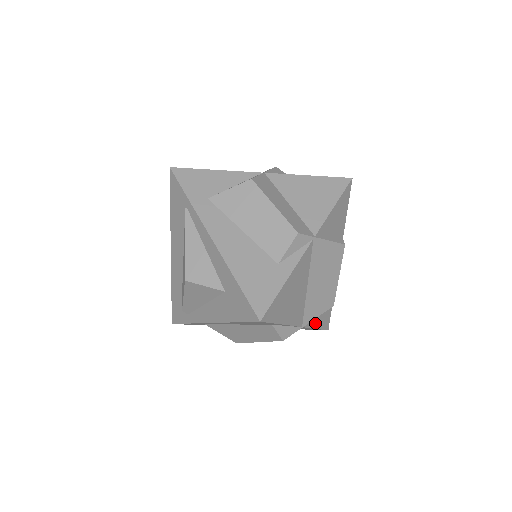
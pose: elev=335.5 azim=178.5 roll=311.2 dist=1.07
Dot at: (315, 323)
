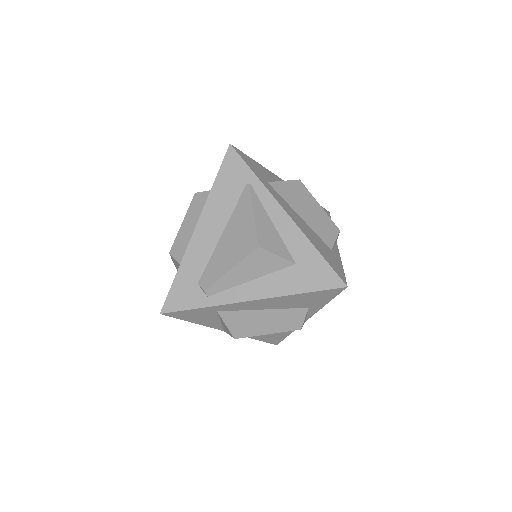
Dot at: occluded
